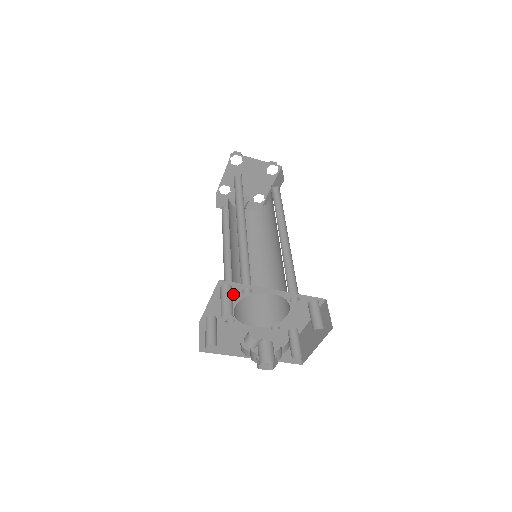
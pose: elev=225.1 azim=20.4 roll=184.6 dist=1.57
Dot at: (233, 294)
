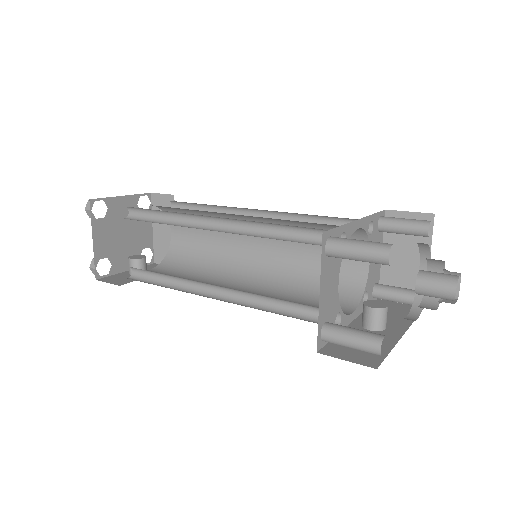
Dot at: (334, 257)
